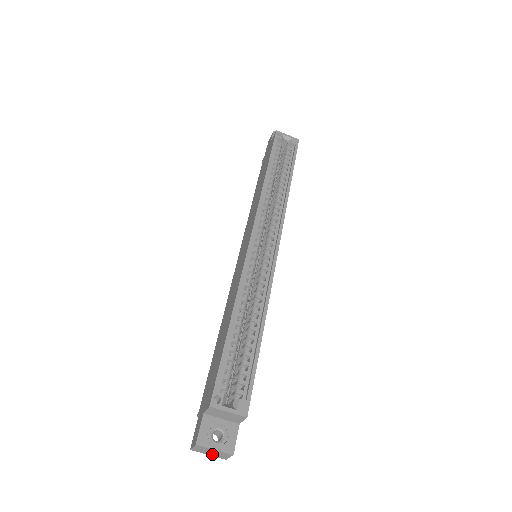
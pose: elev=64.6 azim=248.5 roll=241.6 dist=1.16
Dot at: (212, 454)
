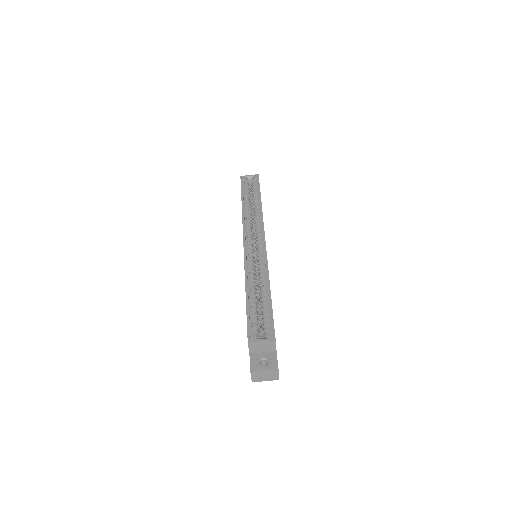
Dot at: (267, 378)
